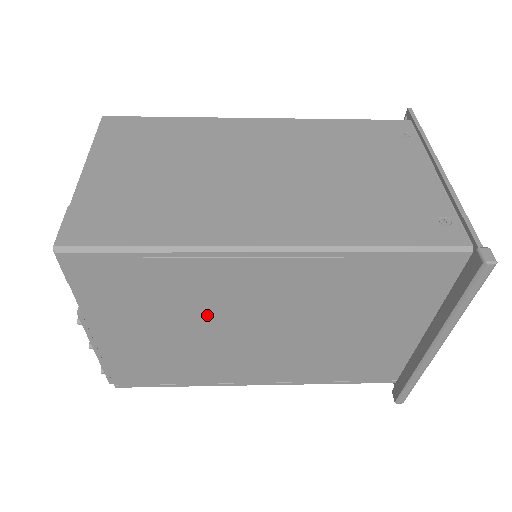
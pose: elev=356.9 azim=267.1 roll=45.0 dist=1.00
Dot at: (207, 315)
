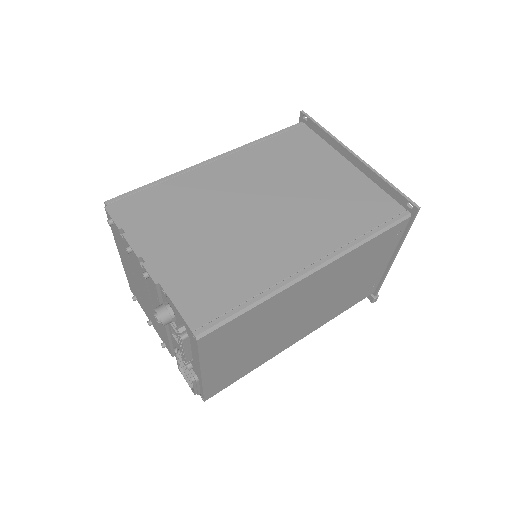
Dot at: occluded
